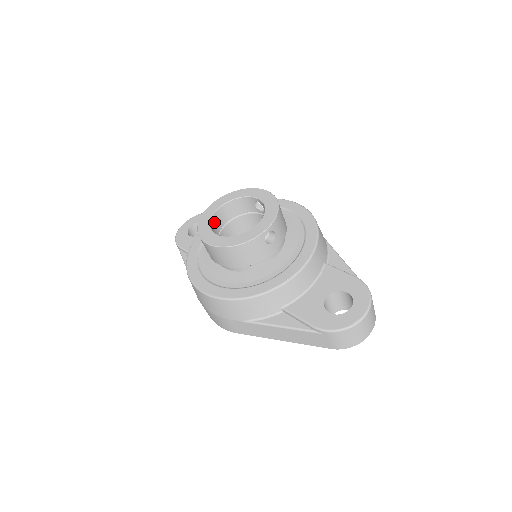
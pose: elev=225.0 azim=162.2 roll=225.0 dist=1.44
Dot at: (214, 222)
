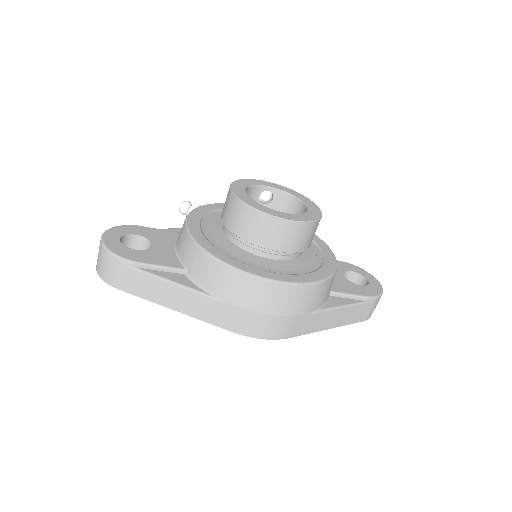
Dot at: occluded
